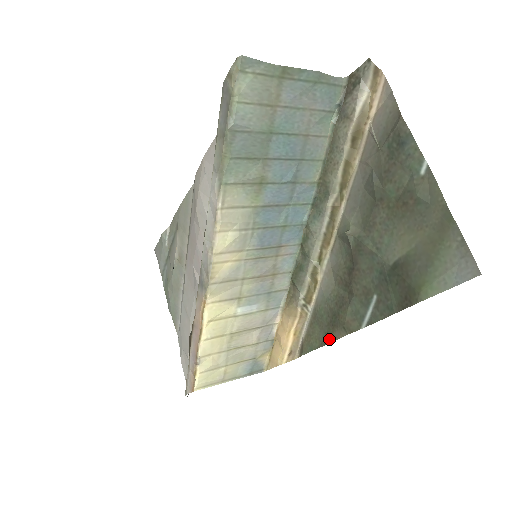
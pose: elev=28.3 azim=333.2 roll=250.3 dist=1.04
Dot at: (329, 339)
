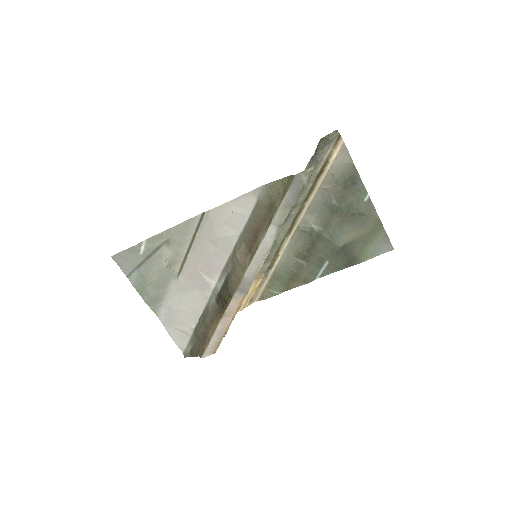
Dot at: (289, 288)
